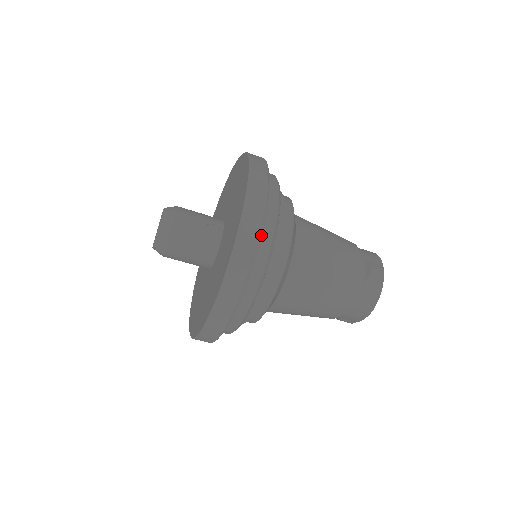
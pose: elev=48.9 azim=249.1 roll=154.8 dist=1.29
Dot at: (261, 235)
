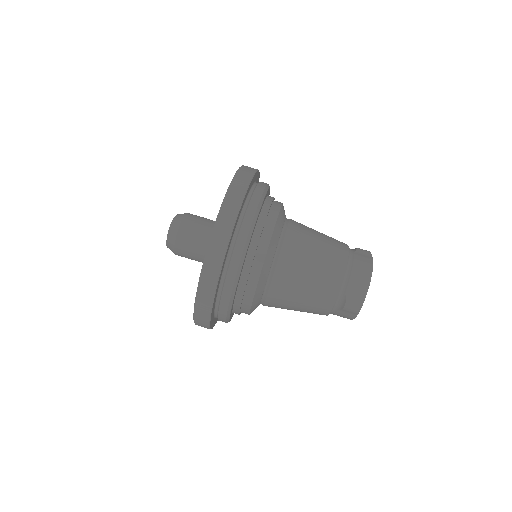
Dot at: occluded
